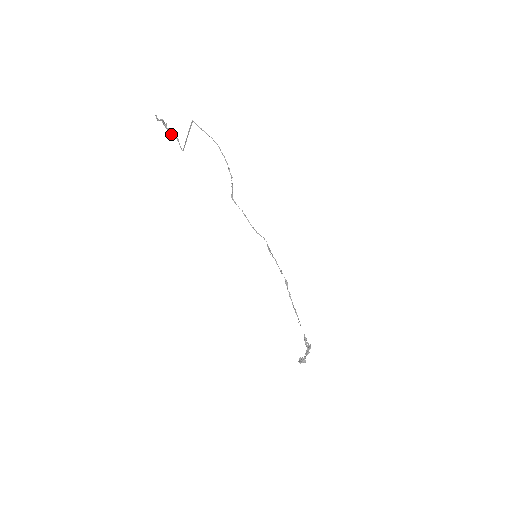
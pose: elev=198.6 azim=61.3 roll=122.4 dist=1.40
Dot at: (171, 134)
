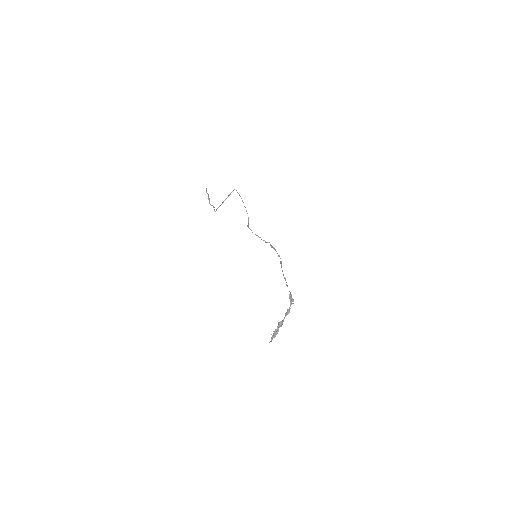
Dot at: (210, 204)
